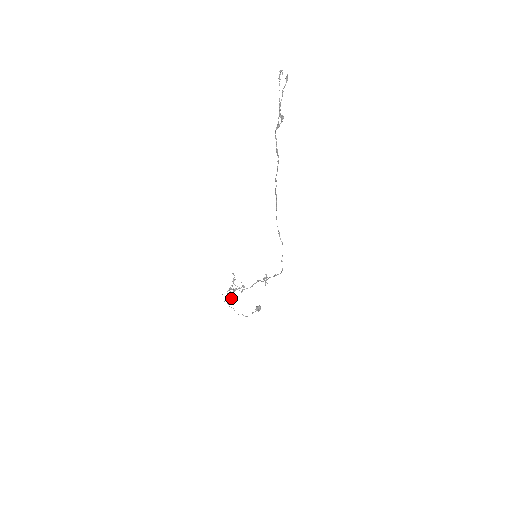
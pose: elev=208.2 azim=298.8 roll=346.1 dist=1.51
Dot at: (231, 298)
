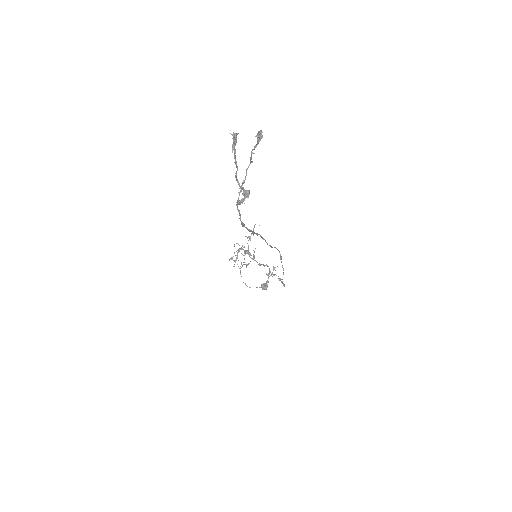
Dot at: occluded
